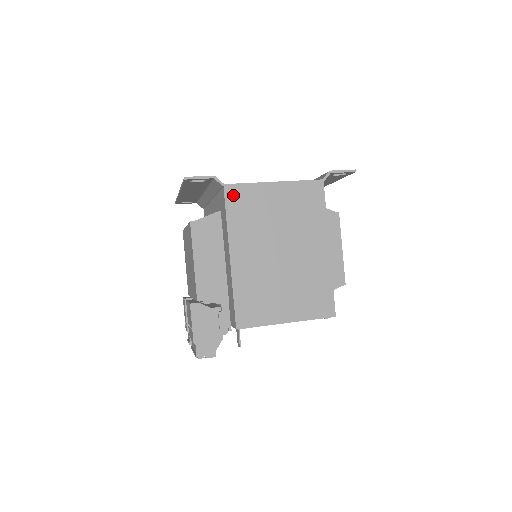
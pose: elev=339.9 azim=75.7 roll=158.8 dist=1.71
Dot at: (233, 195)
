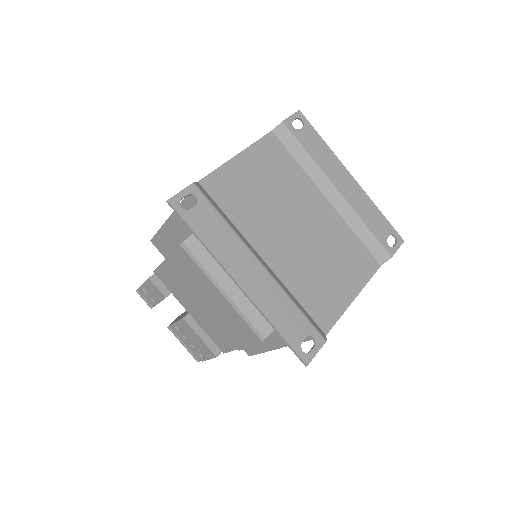
Dot at: occluded
